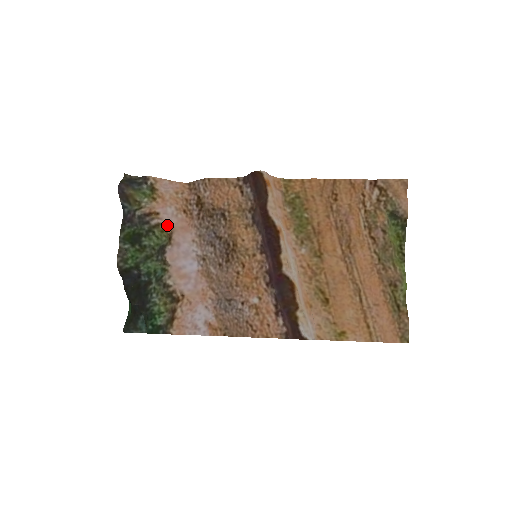
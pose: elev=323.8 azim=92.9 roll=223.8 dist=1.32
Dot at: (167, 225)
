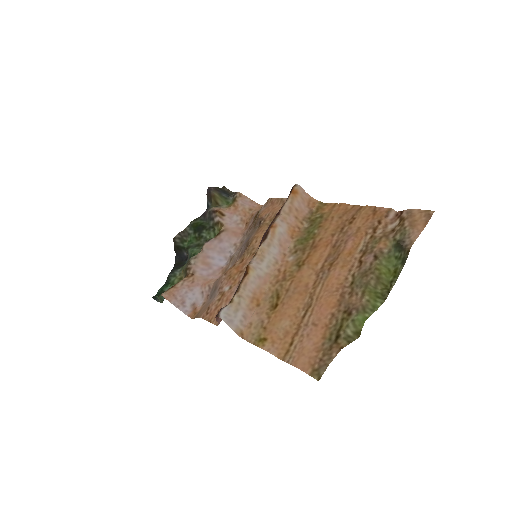
Dot at: (224, 225)
